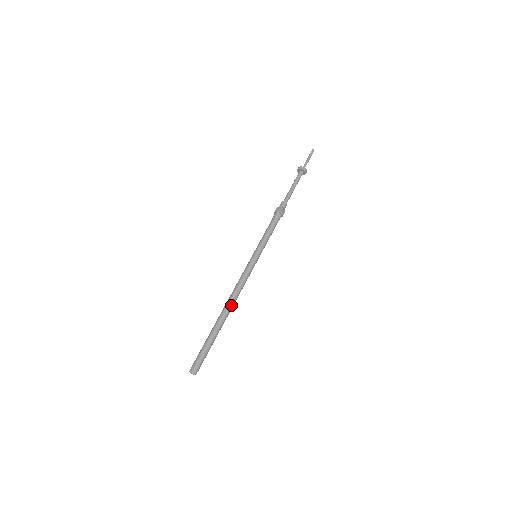
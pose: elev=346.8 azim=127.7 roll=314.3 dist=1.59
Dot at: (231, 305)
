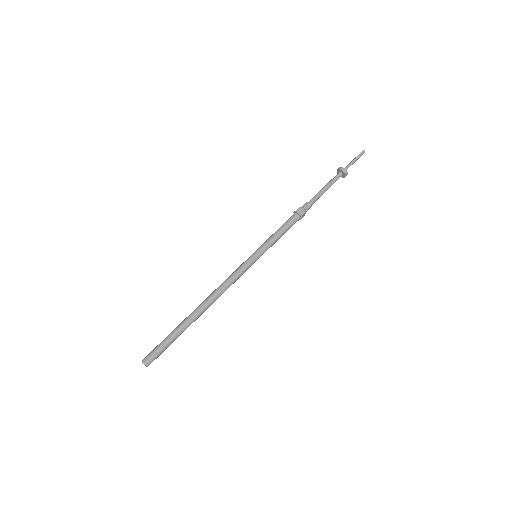
Dot at: (211, 304)
